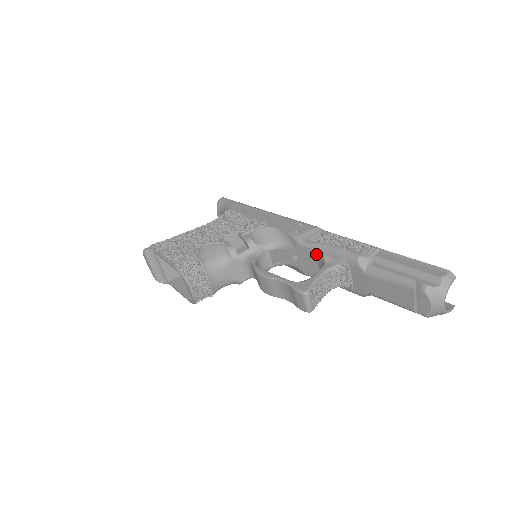
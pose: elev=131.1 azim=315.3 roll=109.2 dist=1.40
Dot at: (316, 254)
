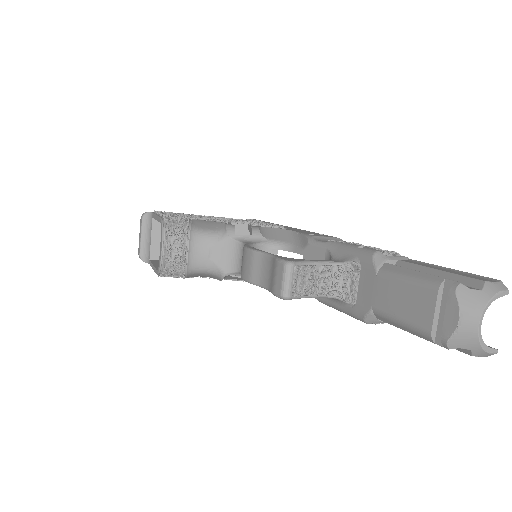
Dot at: (325, 255)
